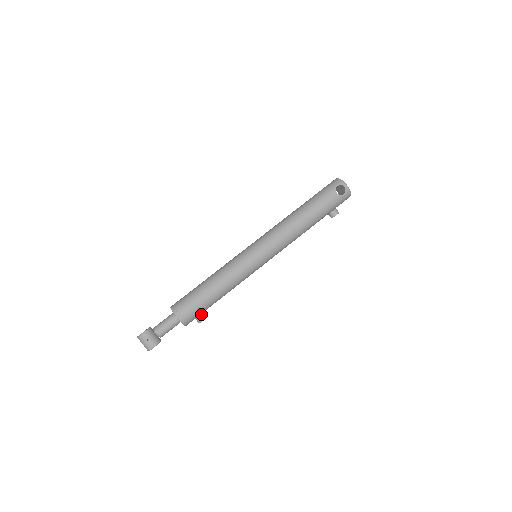
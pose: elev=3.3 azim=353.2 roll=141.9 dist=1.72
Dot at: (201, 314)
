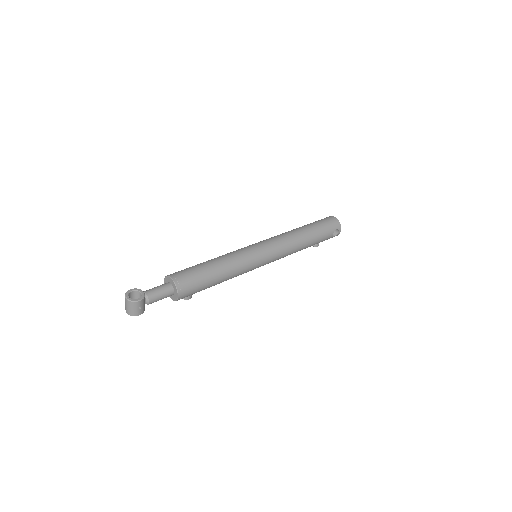
Dot at: occluded
